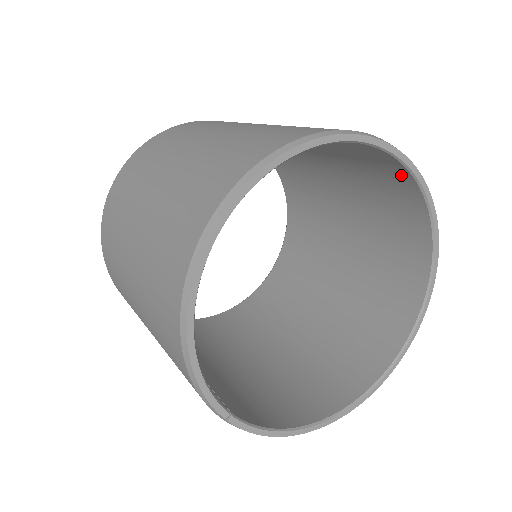
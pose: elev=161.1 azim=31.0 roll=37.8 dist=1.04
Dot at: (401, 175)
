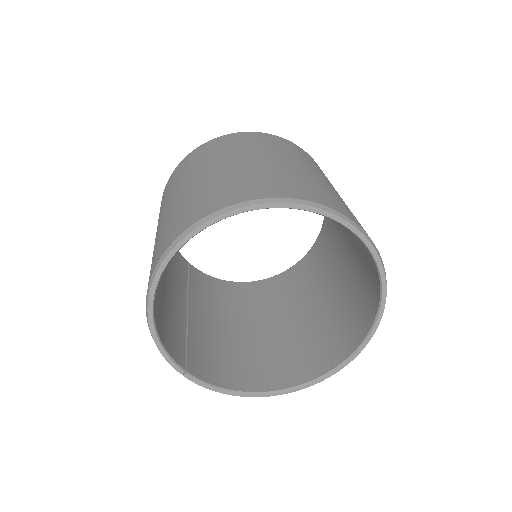
Dot at: occluded
